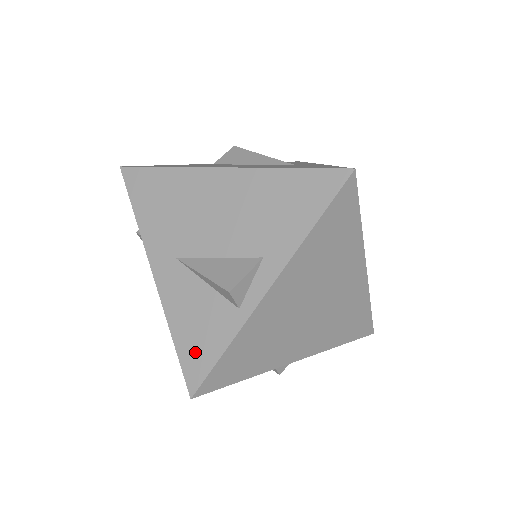
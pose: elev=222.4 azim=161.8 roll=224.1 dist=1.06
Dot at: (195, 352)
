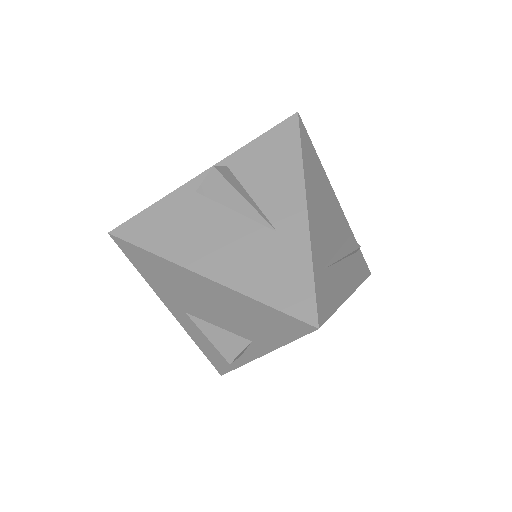
Dot at: (217, 360)
